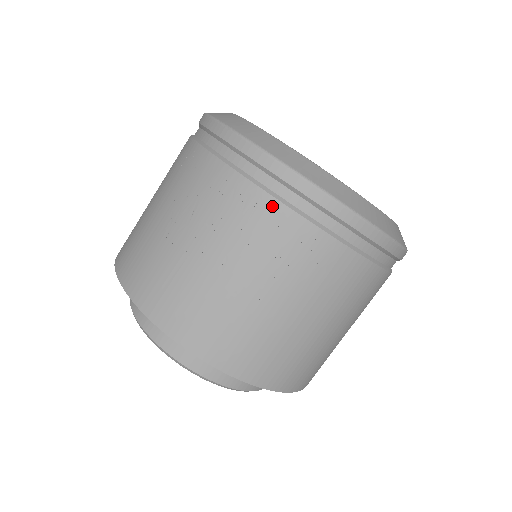
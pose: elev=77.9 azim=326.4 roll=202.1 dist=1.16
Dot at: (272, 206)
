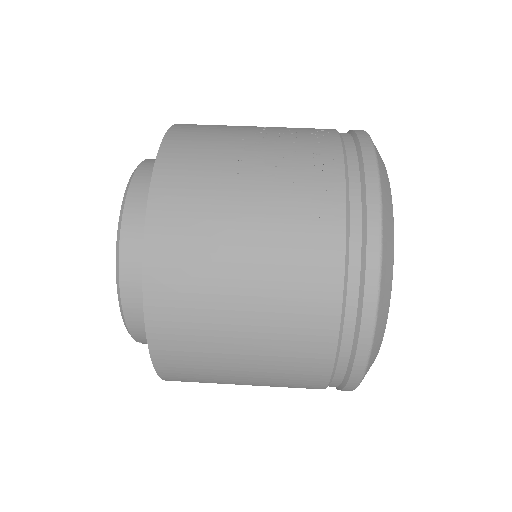
Dot at: (335, 150)
